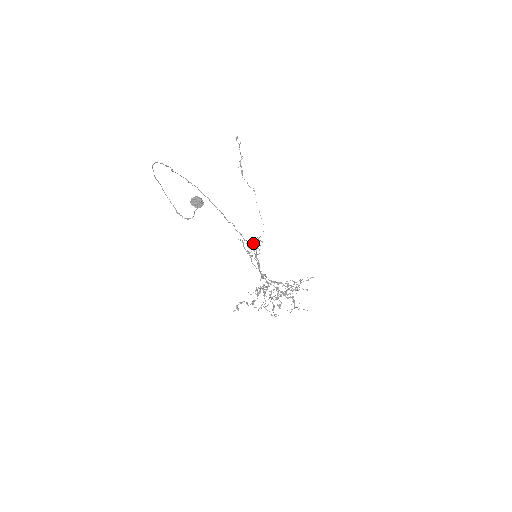
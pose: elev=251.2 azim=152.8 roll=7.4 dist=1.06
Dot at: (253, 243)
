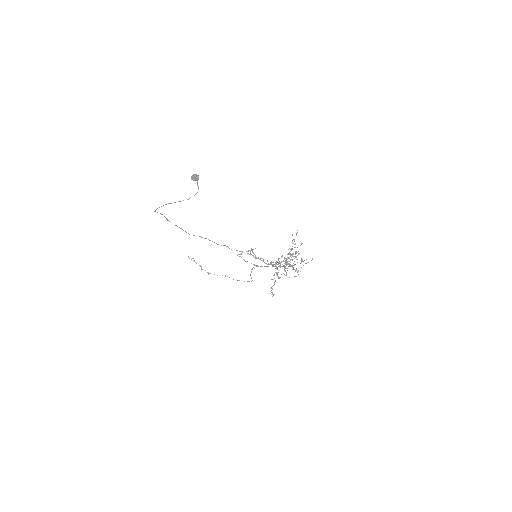
Dot at: (248, 250)
